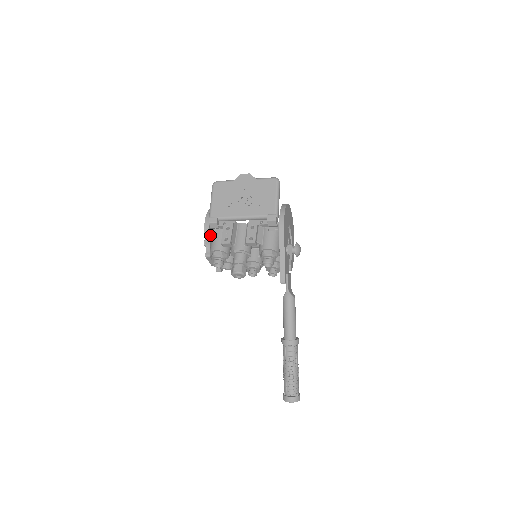
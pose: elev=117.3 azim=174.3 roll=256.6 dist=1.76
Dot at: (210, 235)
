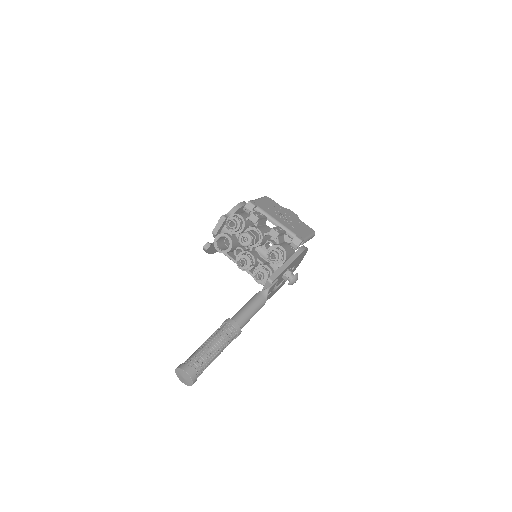
Dot at: (238, 211)
